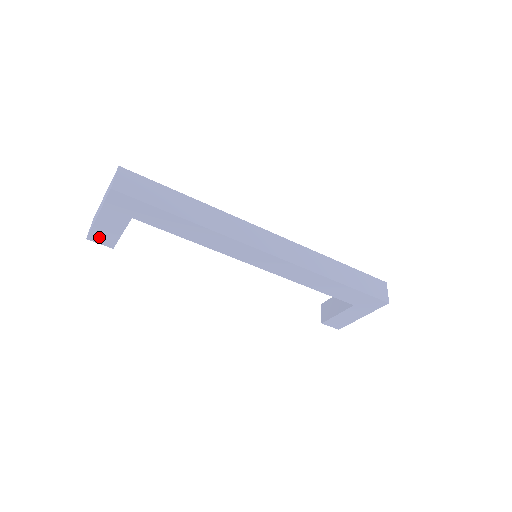
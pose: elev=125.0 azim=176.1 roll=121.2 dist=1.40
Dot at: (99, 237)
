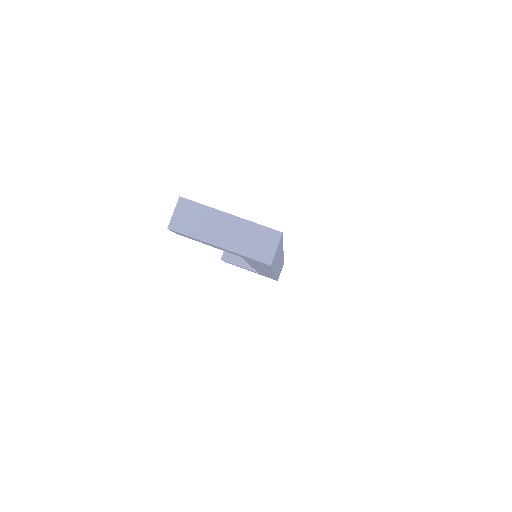
Dot at: occluded
